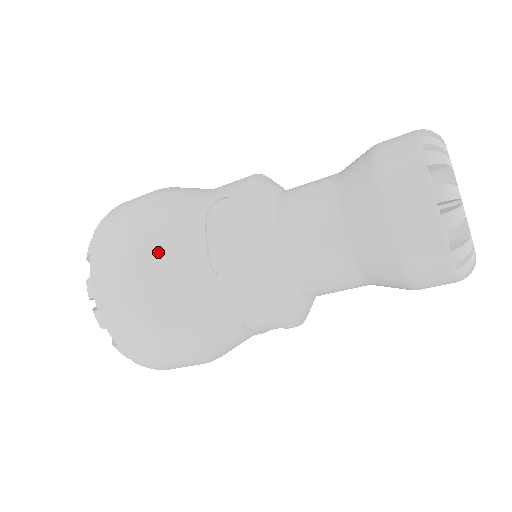
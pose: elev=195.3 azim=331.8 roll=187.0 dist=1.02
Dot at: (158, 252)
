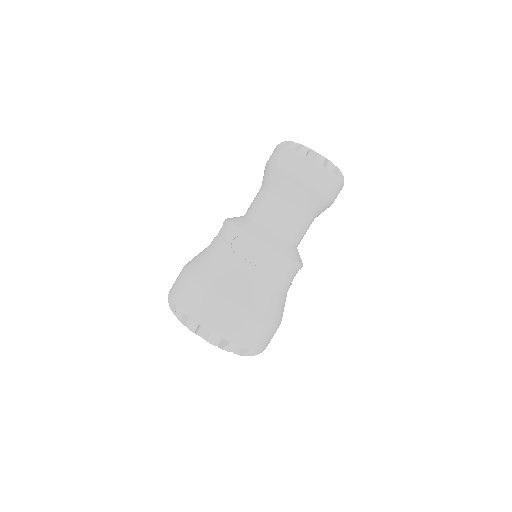
Dot at: (234, 287)
